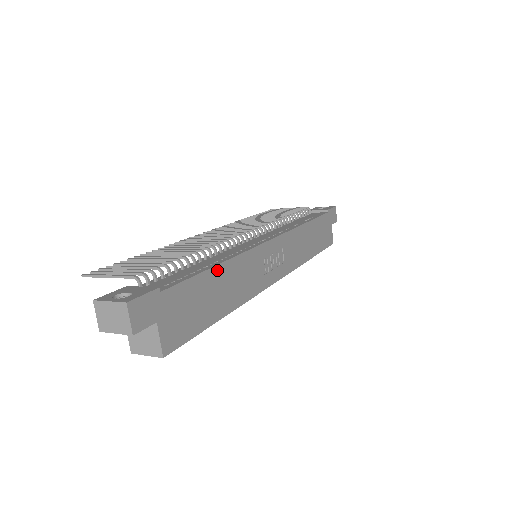
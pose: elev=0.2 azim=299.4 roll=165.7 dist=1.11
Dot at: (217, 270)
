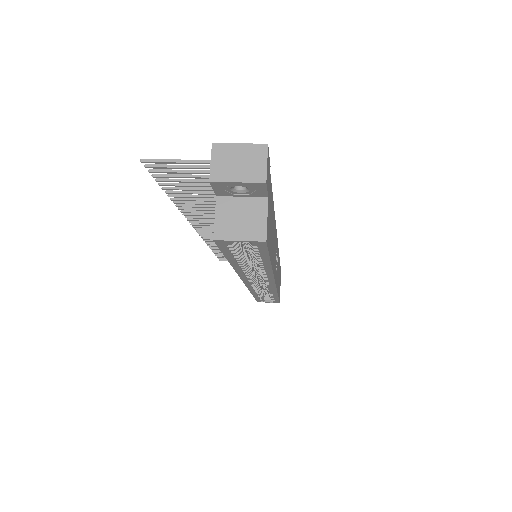
Dot at: (273, 213)
